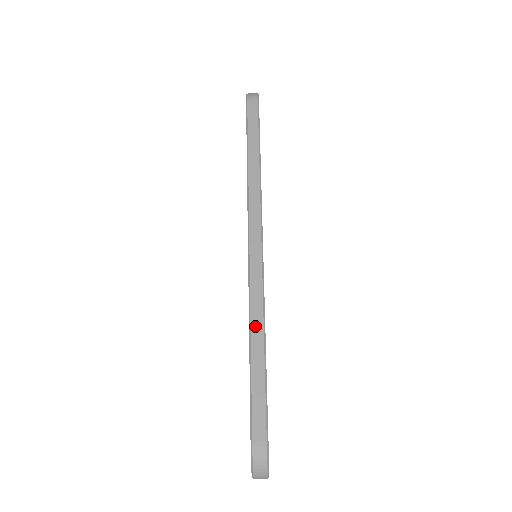
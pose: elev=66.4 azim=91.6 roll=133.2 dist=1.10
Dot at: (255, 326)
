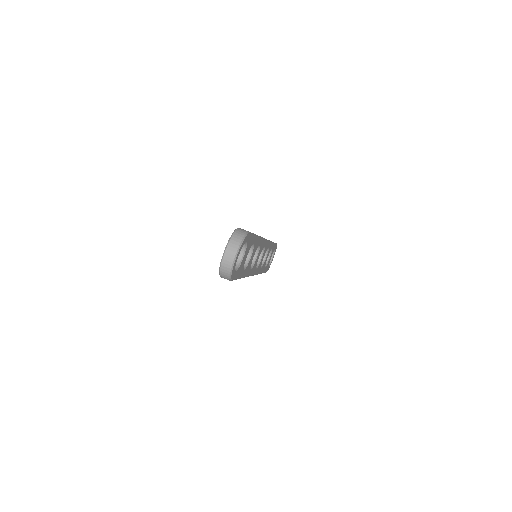
Dot at: occluded
